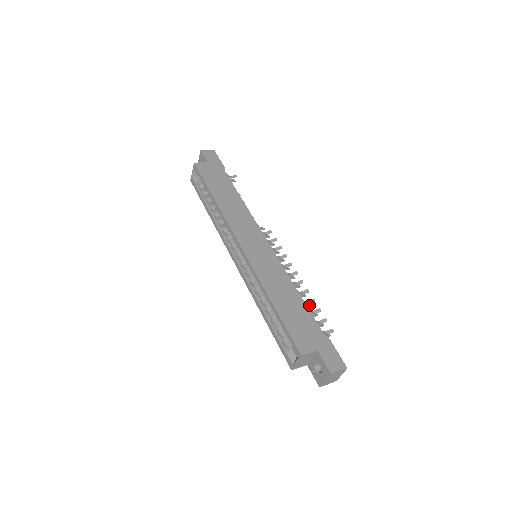
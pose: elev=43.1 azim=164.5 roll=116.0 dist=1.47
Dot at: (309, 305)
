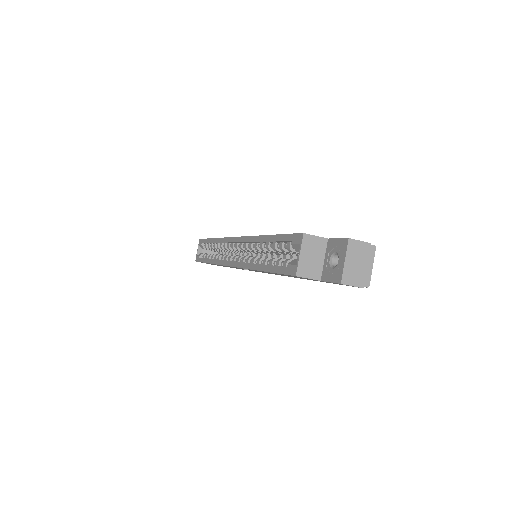
Dot at: occluded
